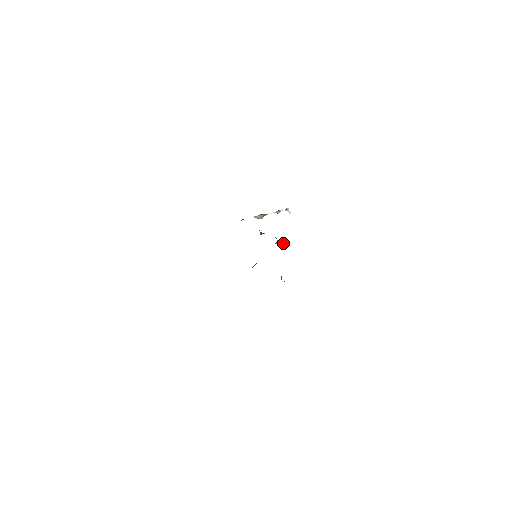
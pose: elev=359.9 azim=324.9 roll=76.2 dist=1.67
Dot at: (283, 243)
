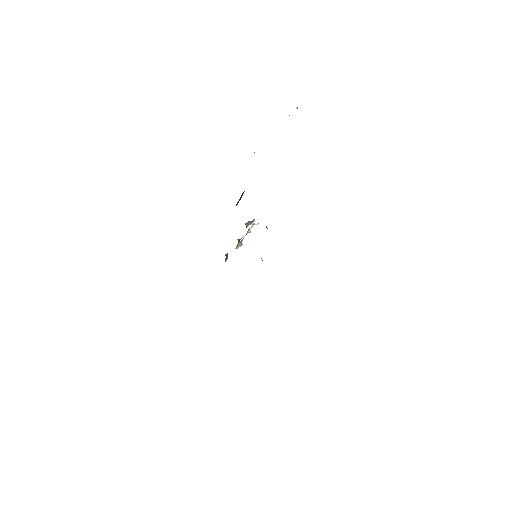
Dot at: occluded
